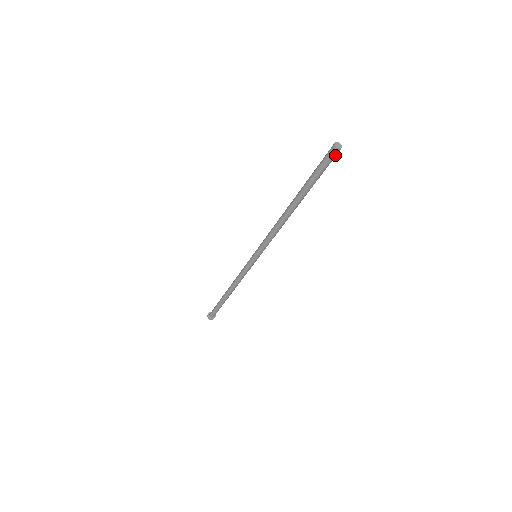
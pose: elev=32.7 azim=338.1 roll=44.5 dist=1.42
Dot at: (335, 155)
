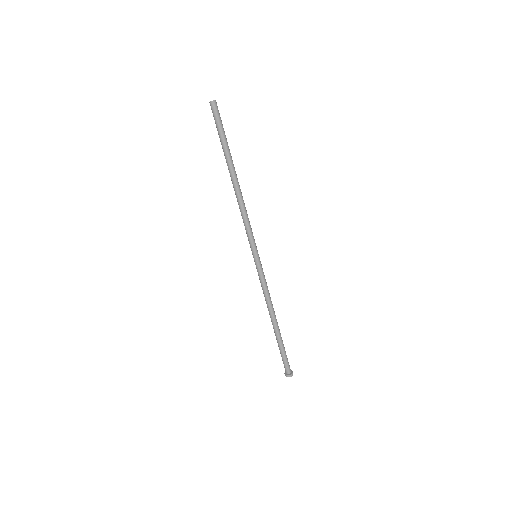
Dot at: (217, 108)
